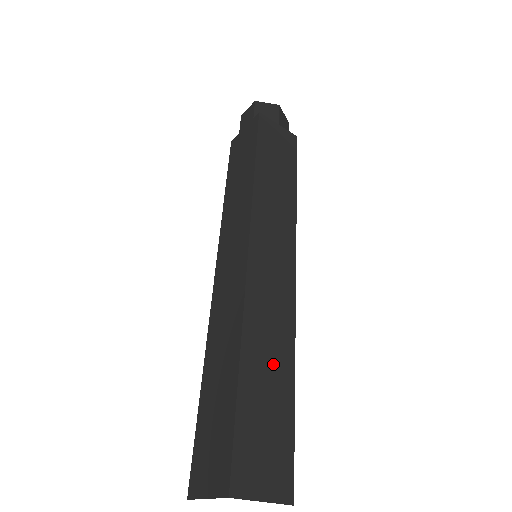
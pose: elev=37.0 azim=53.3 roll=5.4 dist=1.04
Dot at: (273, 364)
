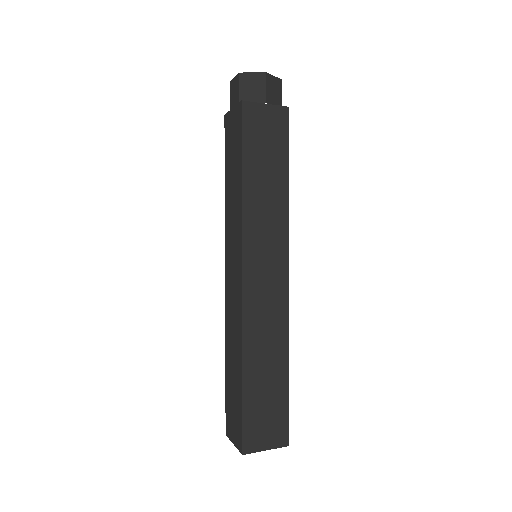
Dot at: (270, 361)
